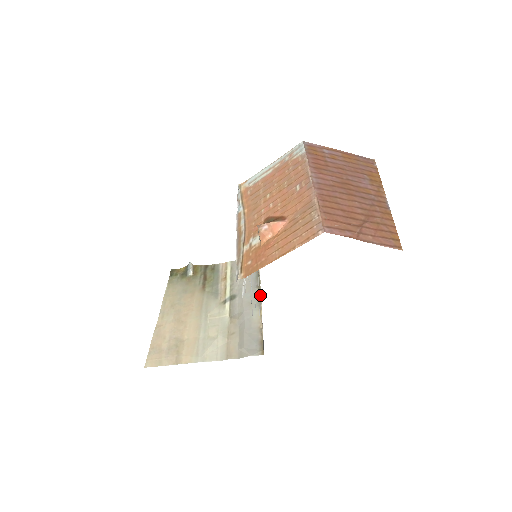
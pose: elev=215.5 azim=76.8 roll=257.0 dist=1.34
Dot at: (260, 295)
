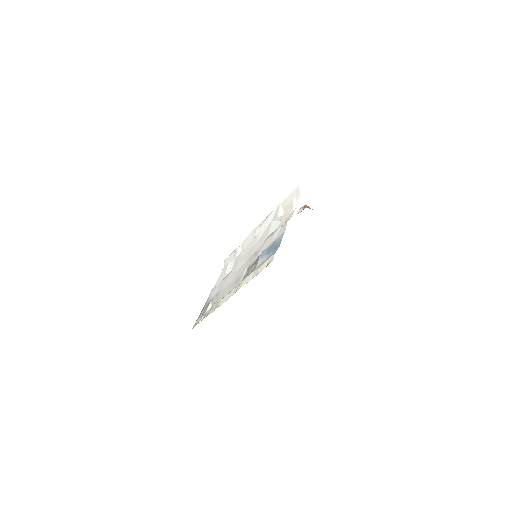
Dot at: (222, 303)
